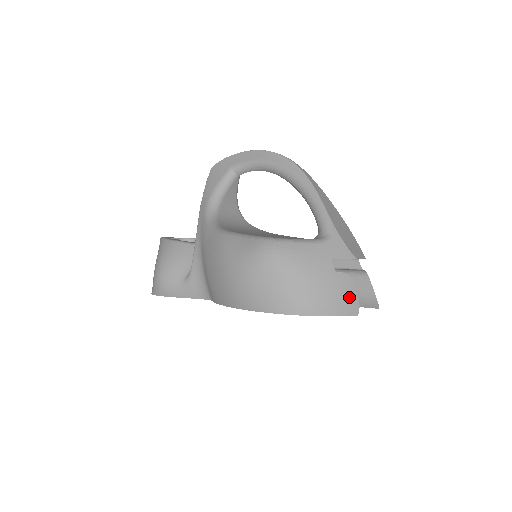
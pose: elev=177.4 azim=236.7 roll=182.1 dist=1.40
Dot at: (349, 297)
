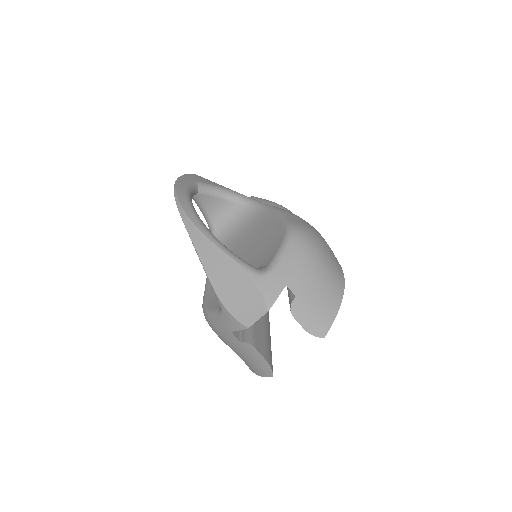
Dot at: (260, 362)
